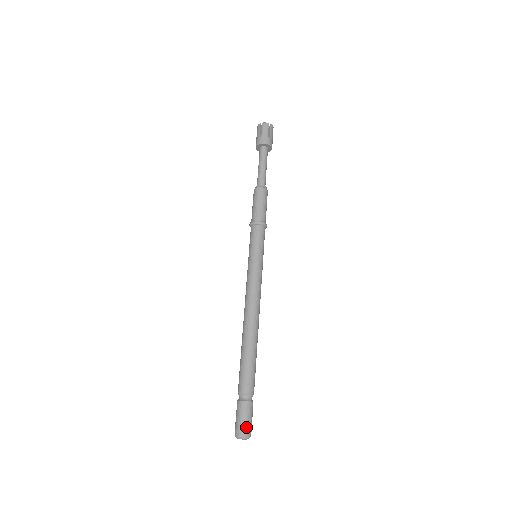
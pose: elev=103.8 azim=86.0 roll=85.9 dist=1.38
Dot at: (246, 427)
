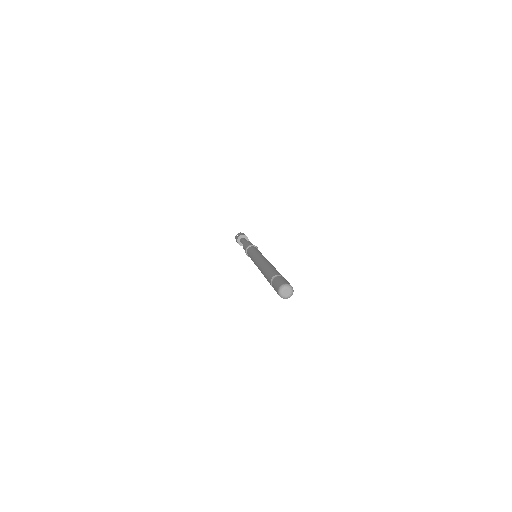
Dot at: (284, 282)
